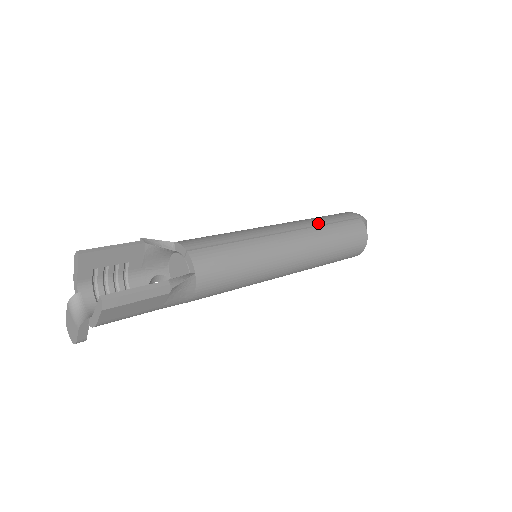
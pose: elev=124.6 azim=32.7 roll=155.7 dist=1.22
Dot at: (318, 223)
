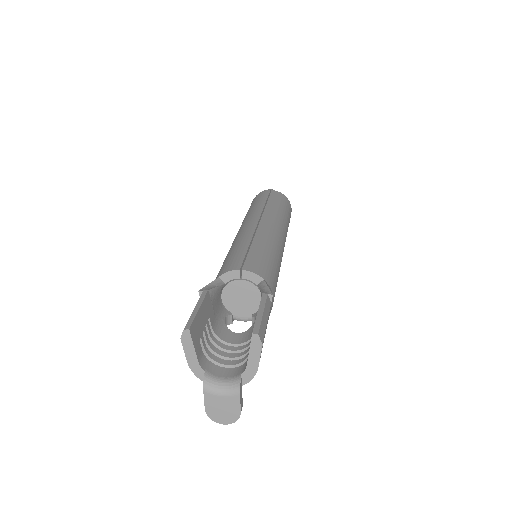
Dot at: (261, 207)
